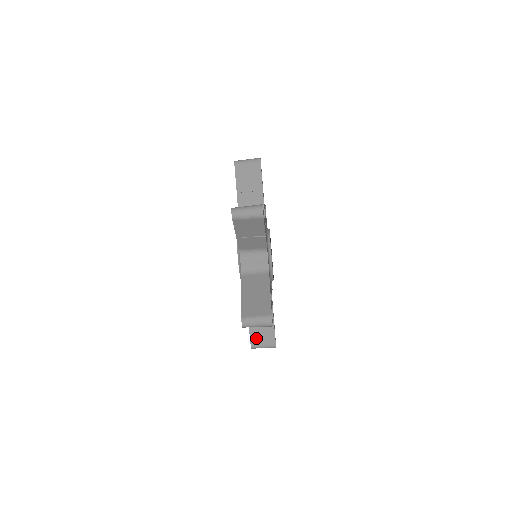
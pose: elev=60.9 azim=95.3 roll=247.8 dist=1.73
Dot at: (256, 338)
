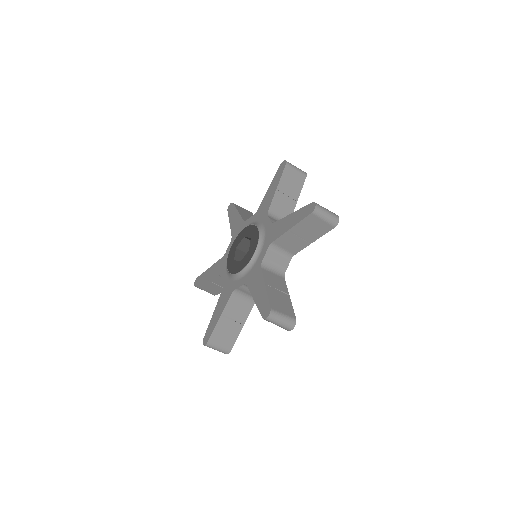
Dot at: (217, 336)
